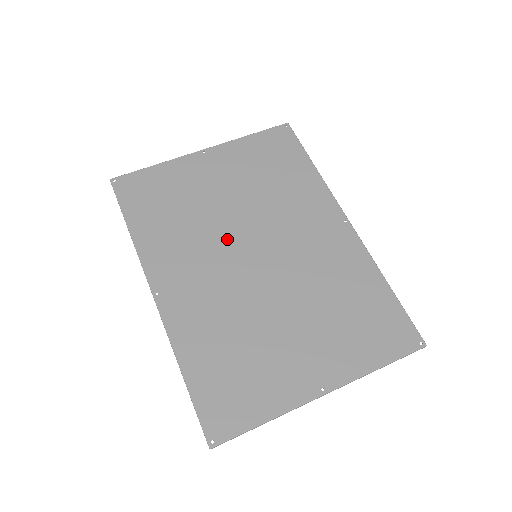
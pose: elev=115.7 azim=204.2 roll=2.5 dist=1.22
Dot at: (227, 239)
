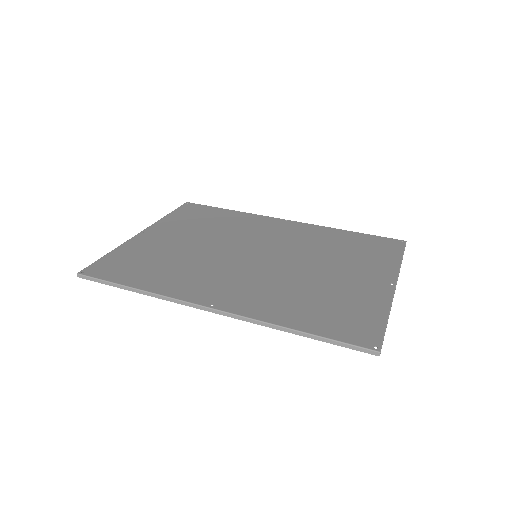
Dot at: (224, 258)
